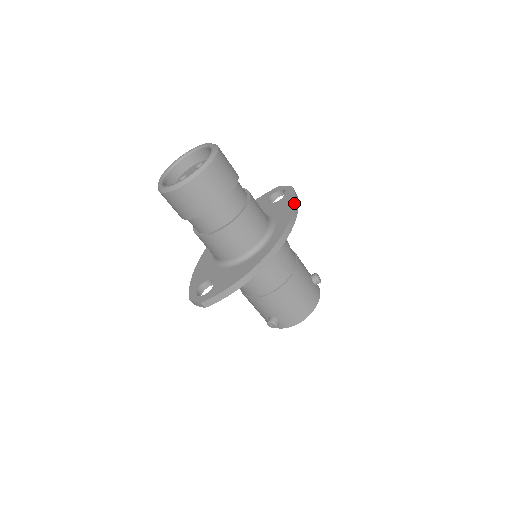
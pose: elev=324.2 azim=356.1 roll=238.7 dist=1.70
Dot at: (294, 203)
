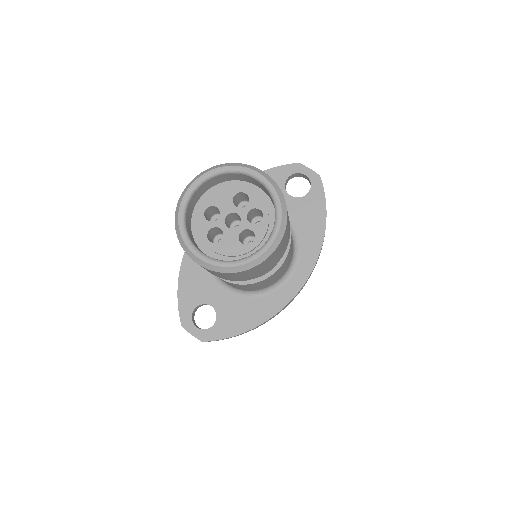
Dot at: occluded
